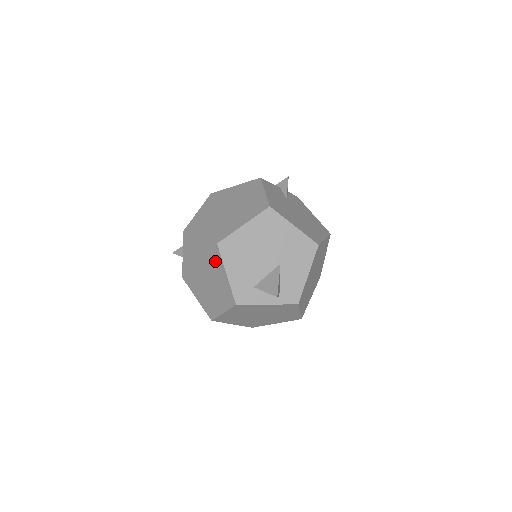
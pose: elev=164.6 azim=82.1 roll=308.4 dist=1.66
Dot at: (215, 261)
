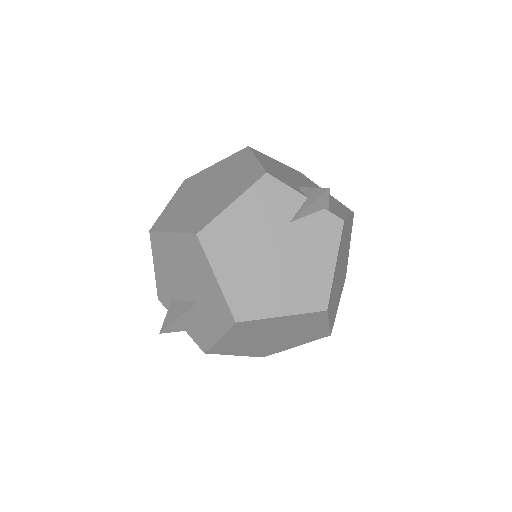
Dot at: occluded
